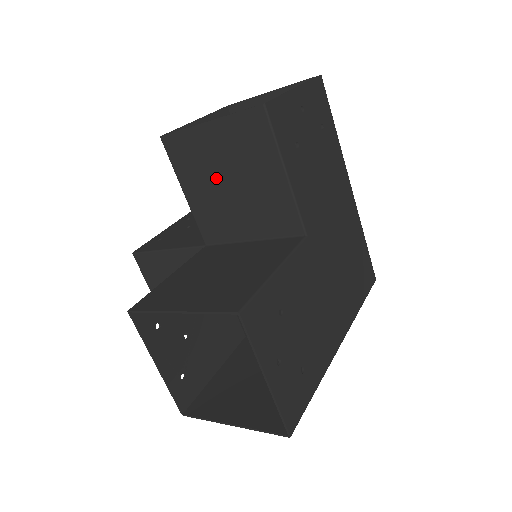
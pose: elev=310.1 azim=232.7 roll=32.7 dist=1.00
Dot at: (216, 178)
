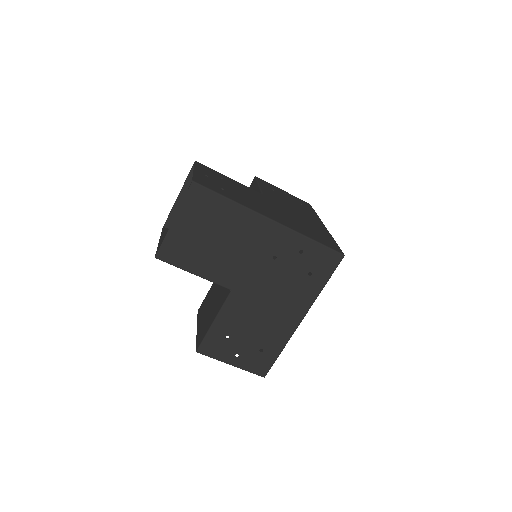
Dot at: occluded
